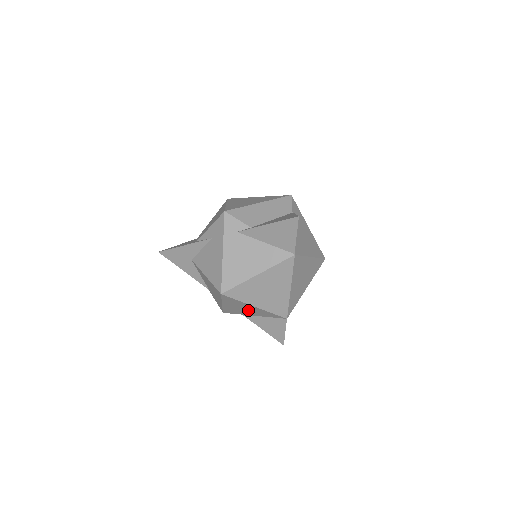
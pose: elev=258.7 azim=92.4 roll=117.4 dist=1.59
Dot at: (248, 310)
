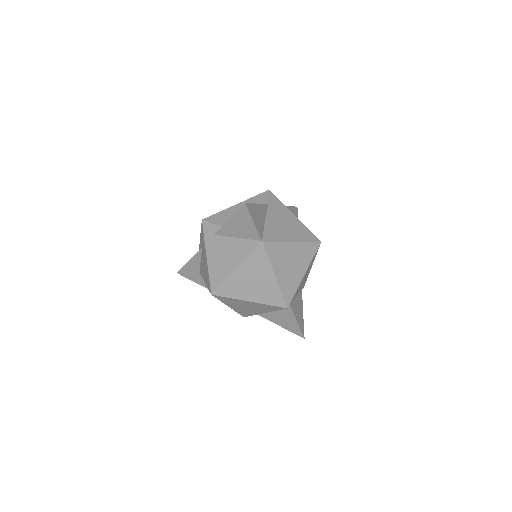
Dot at: (252, 307)
